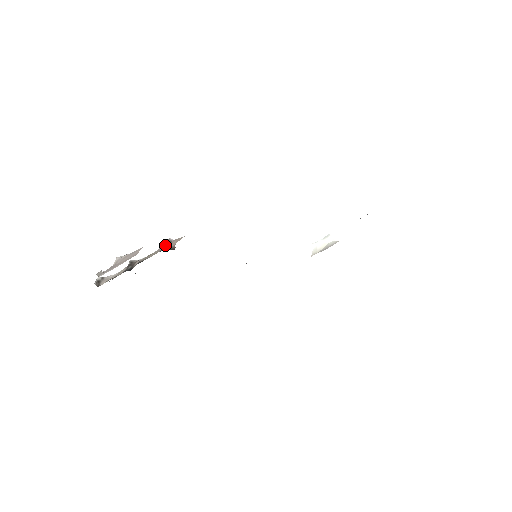
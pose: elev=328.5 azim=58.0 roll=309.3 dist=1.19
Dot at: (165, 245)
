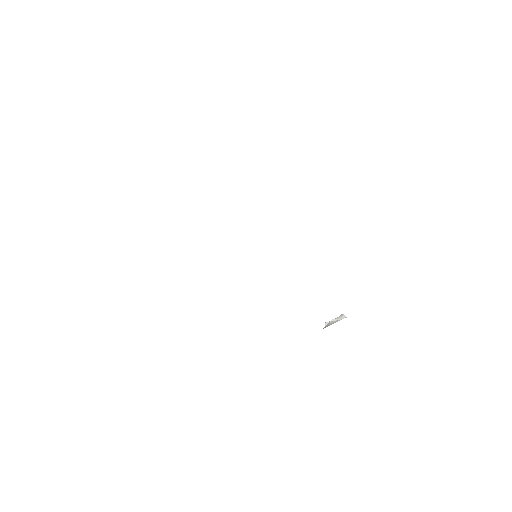
Dot at: occluded
